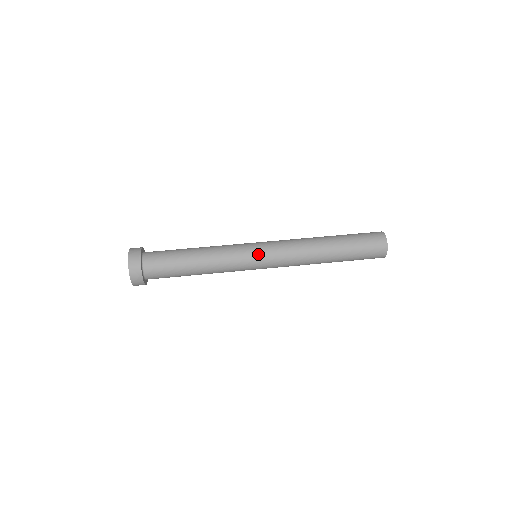
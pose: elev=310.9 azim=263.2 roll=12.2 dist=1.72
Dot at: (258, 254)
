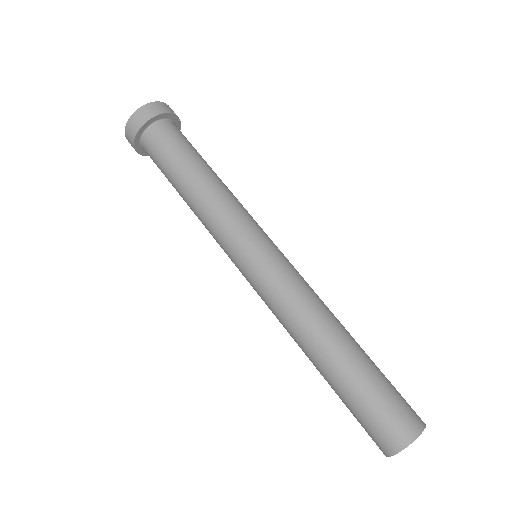
Dot at: (245, 259)
